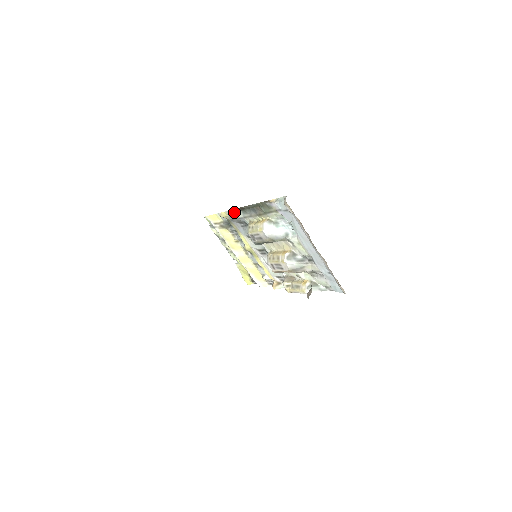
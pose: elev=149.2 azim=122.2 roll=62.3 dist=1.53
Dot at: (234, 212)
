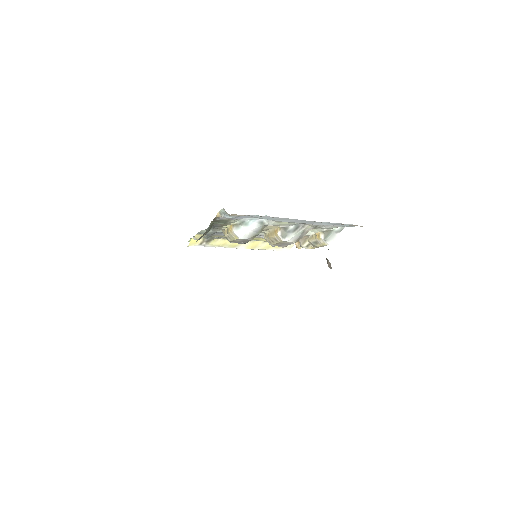
Dot at: (203, 232)
